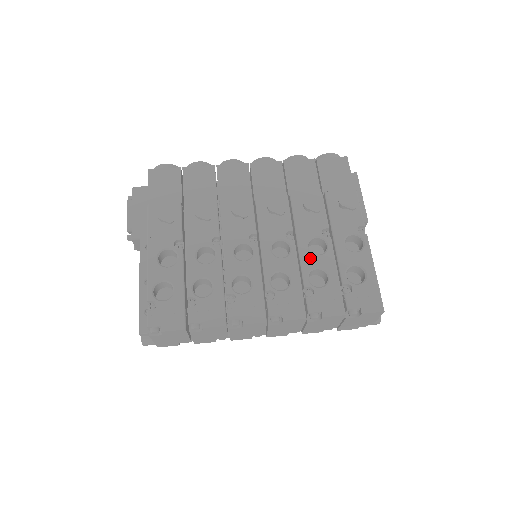
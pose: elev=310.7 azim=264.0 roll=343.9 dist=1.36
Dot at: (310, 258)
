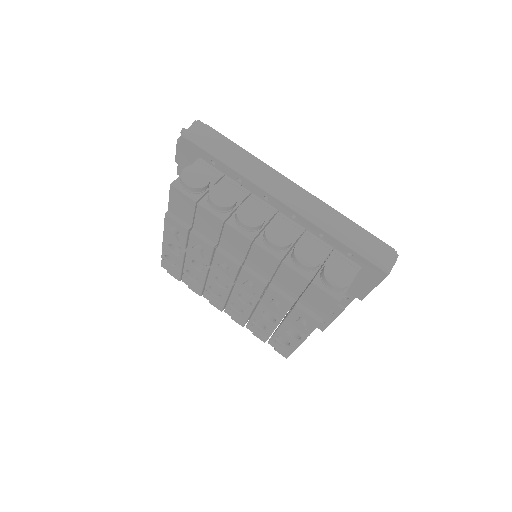
Dot at: (260, 317)
